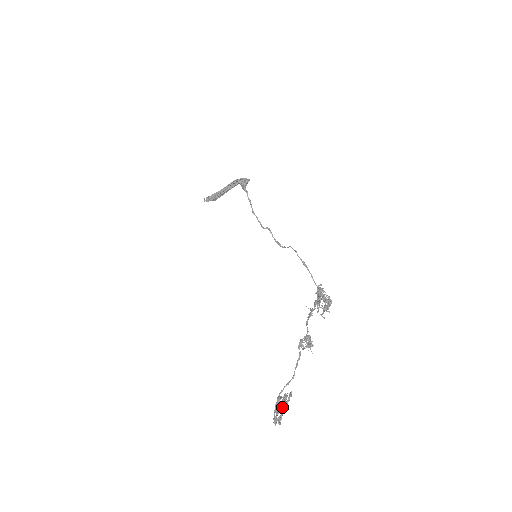
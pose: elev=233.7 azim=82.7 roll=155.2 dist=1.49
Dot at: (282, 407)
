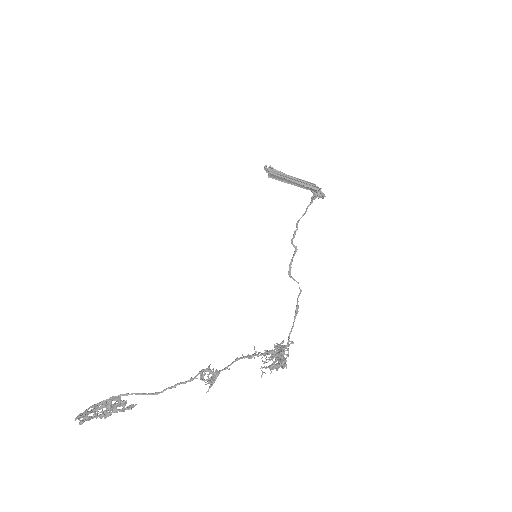
Dot at: (106, 410)
